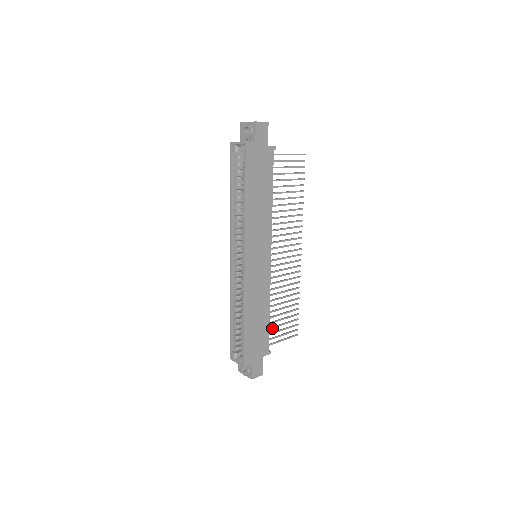
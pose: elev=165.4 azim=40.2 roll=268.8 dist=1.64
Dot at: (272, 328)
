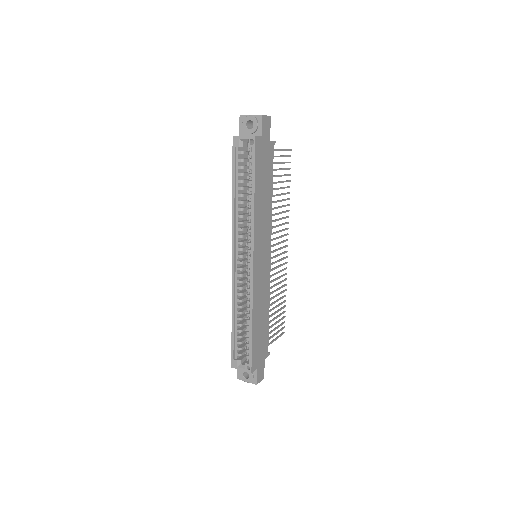
Dot at: occluded
